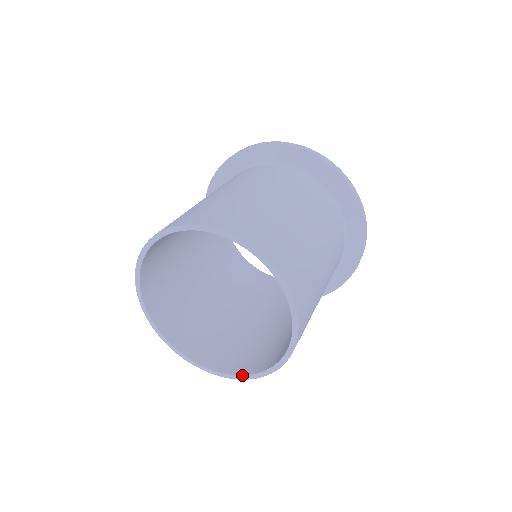
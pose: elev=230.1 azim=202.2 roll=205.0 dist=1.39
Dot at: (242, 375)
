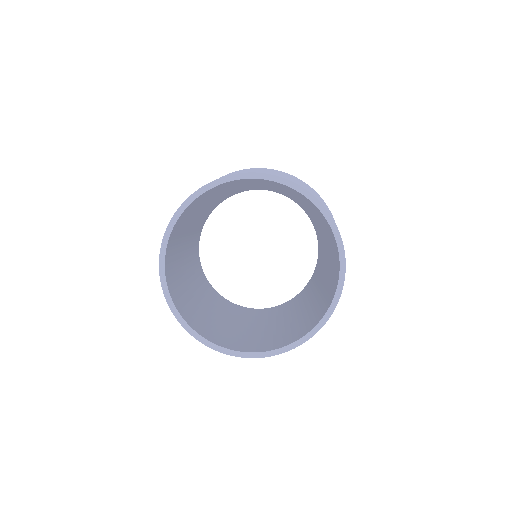
Dot at: (228, 348)
